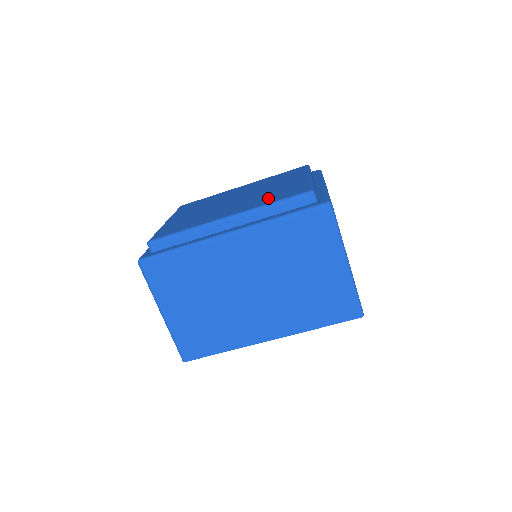
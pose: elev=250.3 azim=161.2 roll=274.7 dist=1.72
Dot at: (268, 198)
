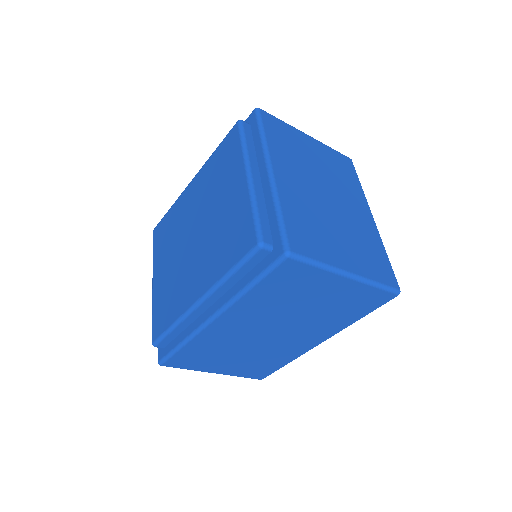
Dot at: (221, 253)
